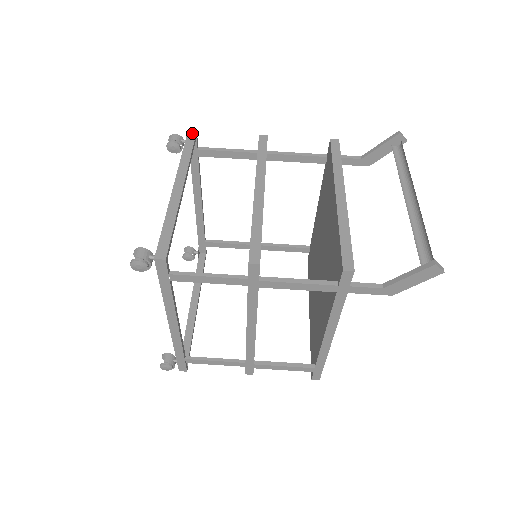
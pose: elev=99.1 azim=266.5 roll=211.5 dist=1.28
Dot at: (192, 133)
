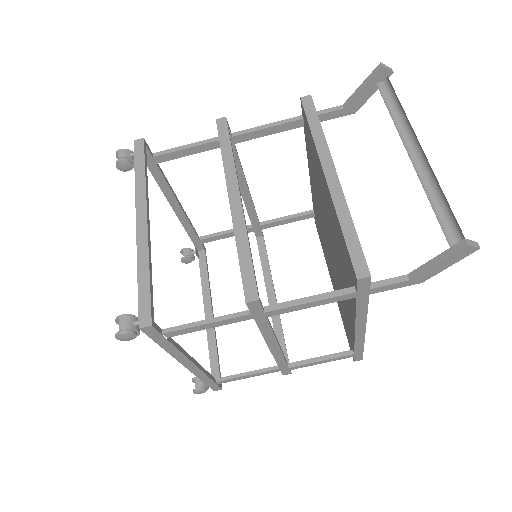
Dot at: (139, 143)
